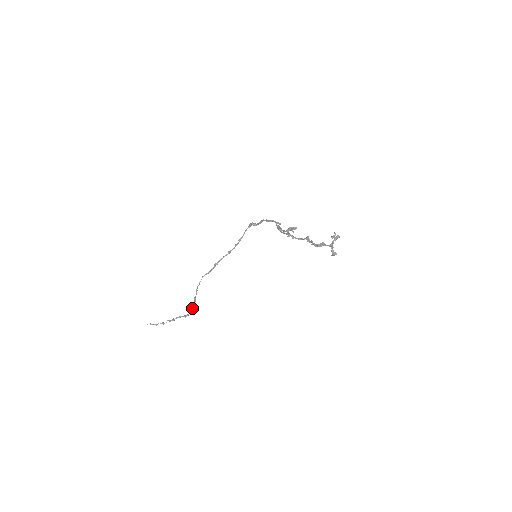
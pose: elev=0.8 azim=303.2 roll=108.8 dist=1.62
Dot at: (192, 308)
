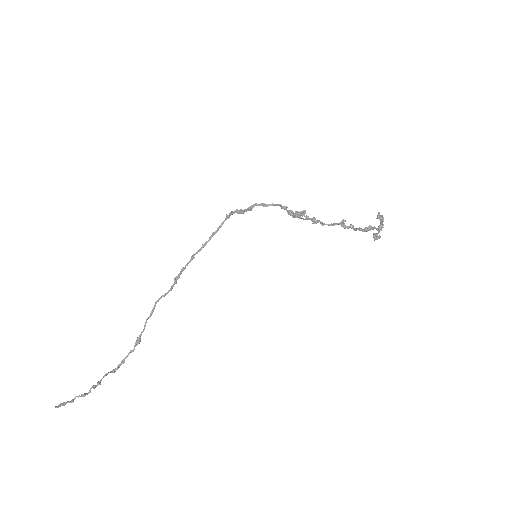
Dot at: (127, 355)
